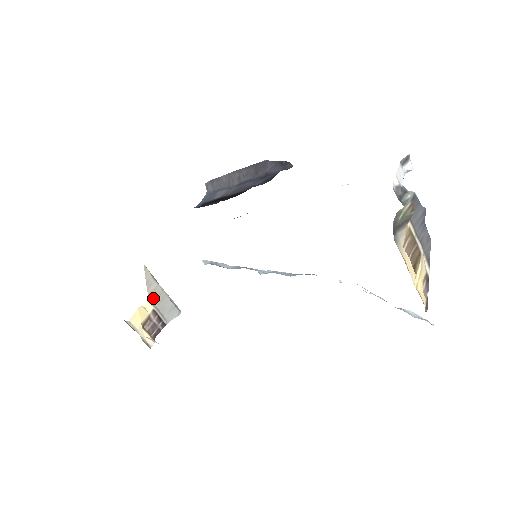
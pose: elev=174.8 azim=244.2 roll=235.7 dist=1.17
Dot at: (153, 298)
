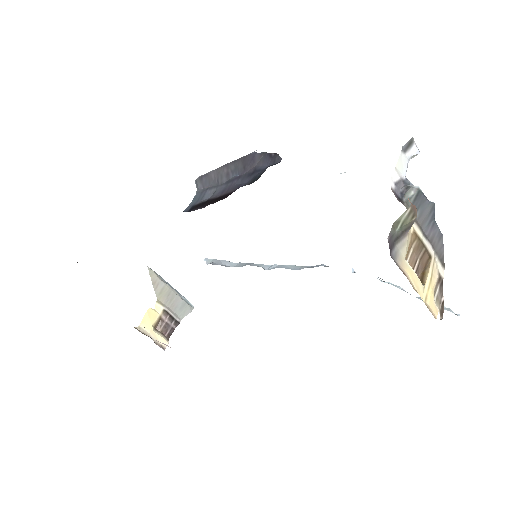
Dot at: (162, 298)
